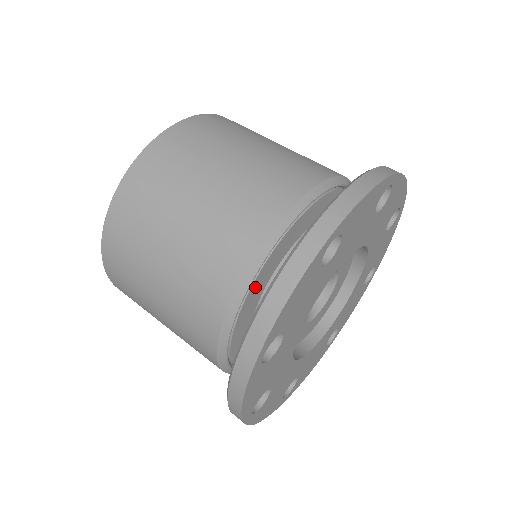
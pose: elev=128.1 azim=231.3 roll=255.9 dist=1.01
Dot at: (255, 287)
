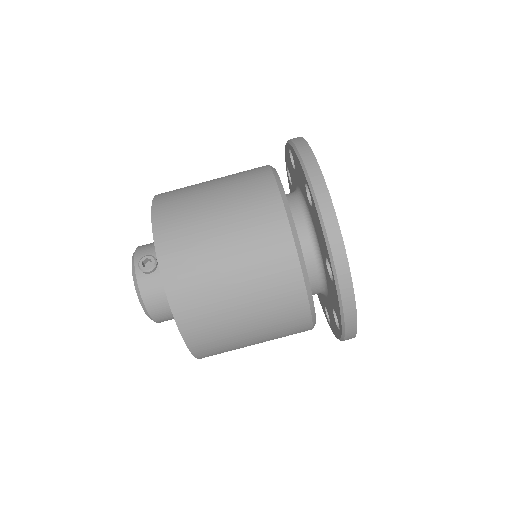
Dot at: occluded
